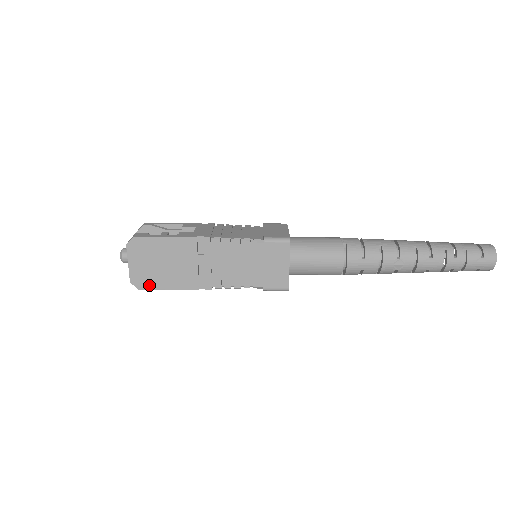
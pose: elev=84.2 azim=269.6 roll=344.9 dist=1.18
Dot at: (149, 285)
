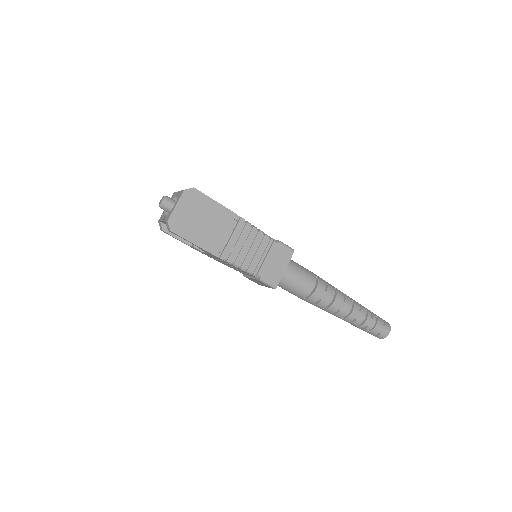
Dot at: (181, 231)
